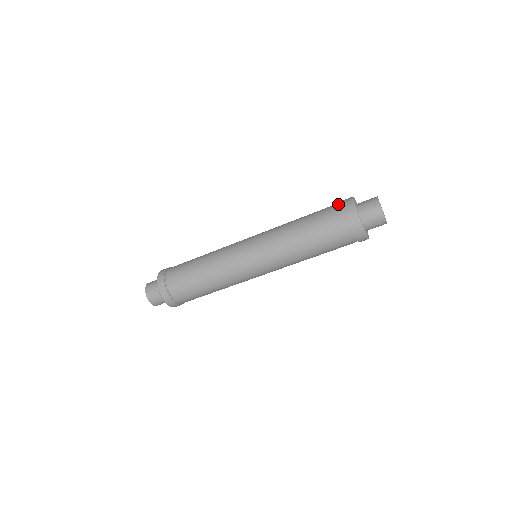
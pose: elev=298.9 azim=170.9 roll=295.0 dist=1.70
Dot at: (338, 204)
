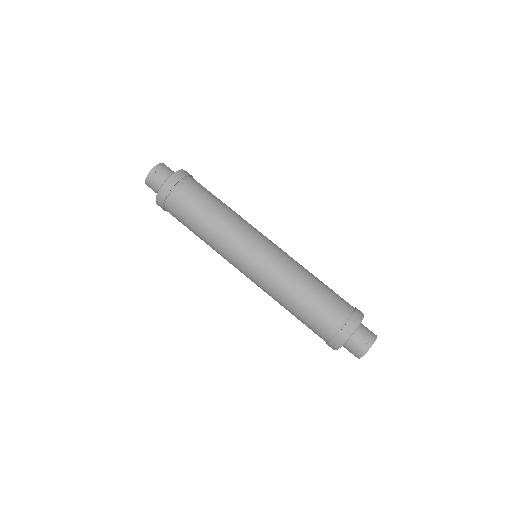
Dot at: (349, 309)
